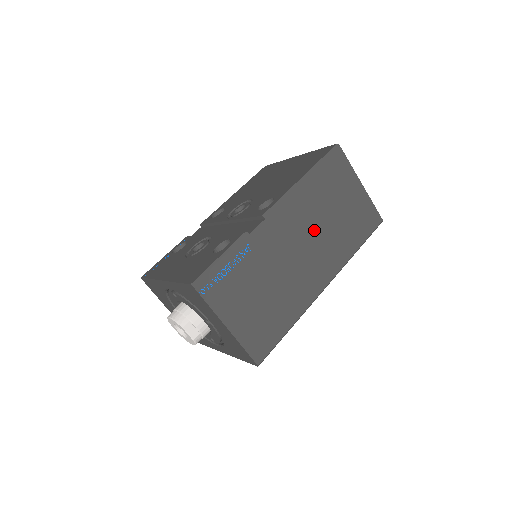
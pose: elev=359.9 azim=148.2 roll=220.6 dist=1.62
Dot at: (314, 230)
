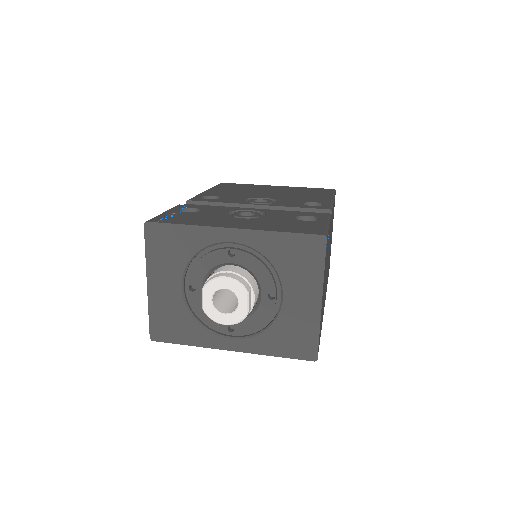
Dot at: occluded
